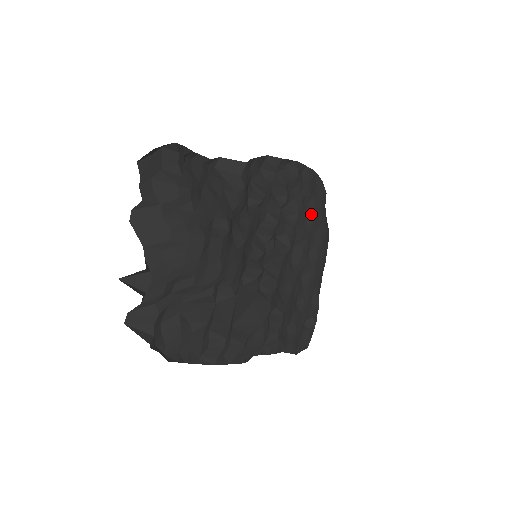
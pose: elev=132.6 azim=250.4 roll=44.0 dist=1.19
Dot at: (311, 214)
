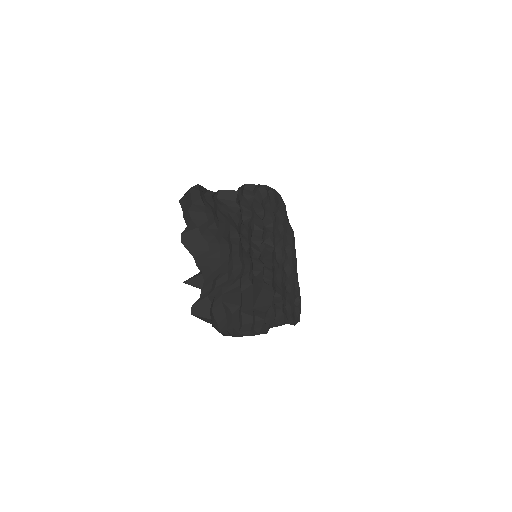
Dot at: (281, 221)
